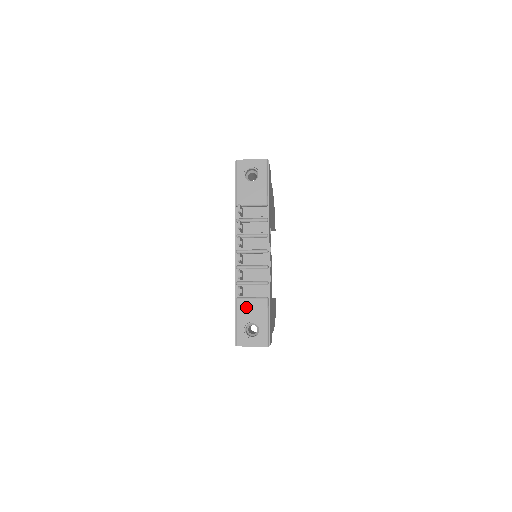
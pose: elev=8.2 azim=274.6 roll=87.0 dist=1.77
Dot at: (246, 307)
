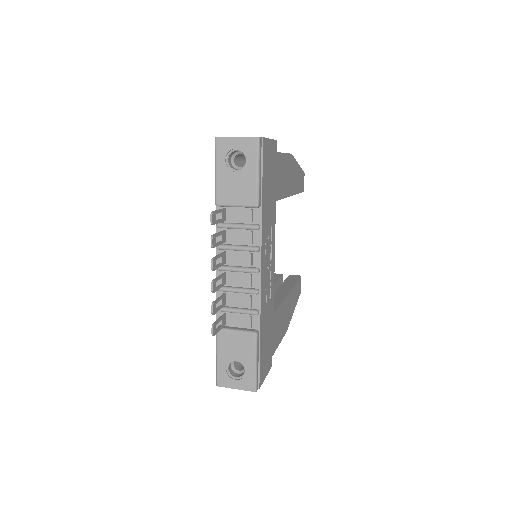
Dot at: (228, 341)
